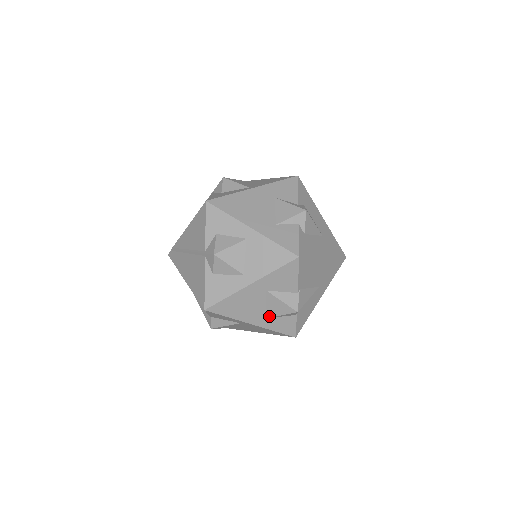
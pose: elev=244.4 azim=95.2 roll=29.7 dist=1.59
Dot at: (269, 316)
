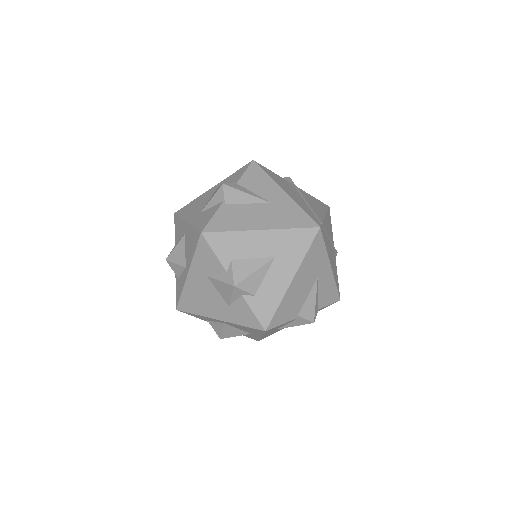
Dot at: occluded
